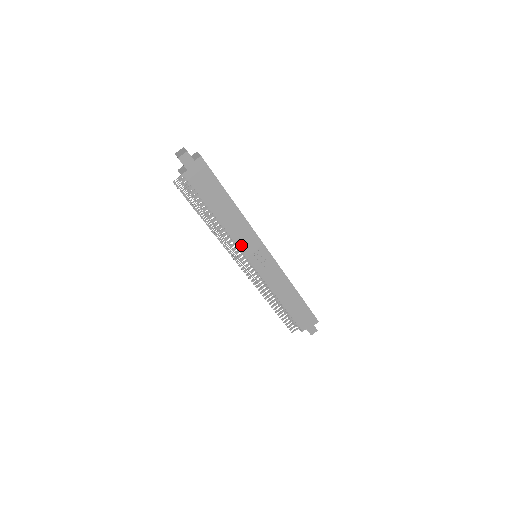
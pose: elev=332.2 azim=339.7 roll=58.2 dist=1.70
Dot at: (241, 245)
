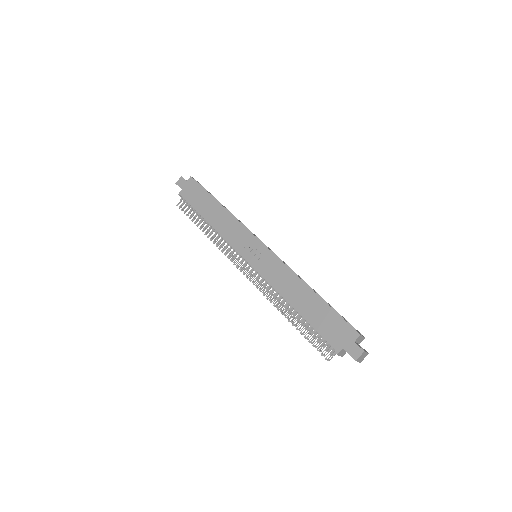
Dot at: (232, 242)
